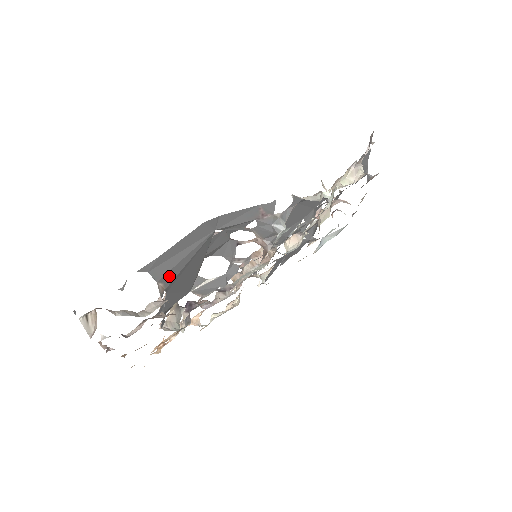
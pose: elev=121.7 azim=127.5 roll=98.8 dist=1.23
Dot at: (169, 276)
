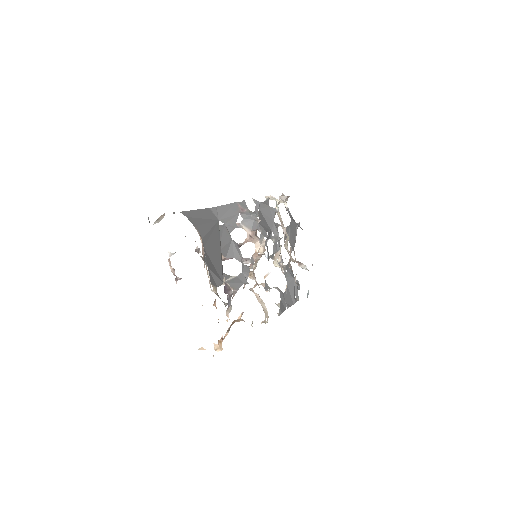
Dot at: (201, 230)
